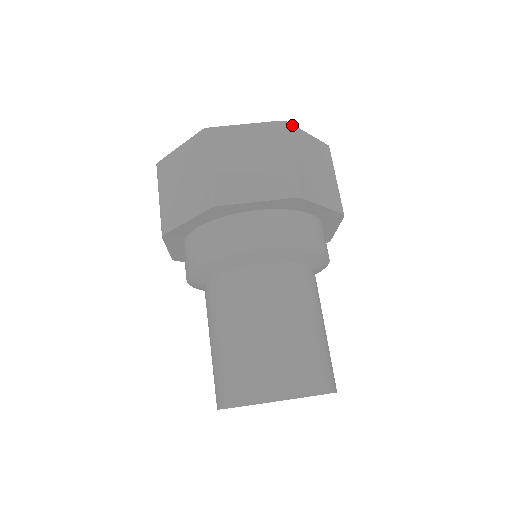
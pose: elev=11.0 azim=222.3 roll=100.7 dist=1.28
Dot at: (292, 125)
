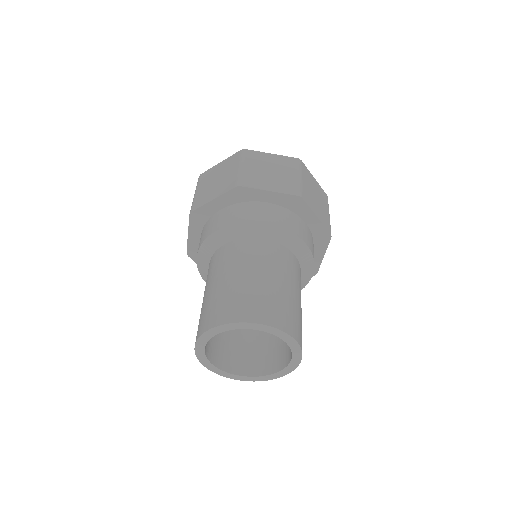
Dot at: (251, 150)
